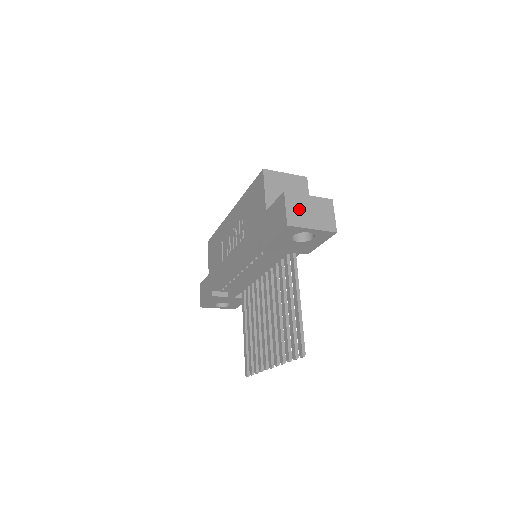
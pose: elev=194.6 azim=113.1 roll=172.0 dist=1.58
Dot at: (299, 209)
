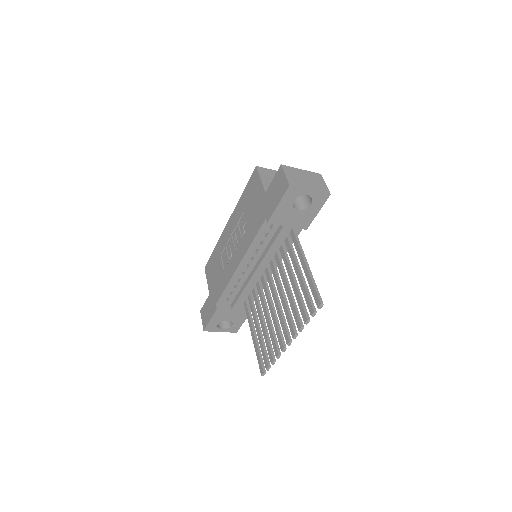
Dot at: (296, 176)
